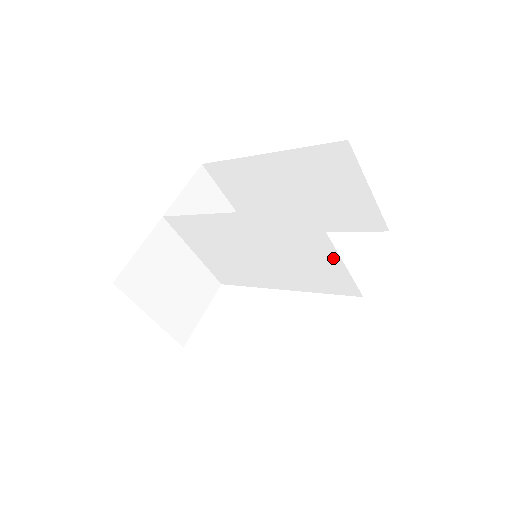
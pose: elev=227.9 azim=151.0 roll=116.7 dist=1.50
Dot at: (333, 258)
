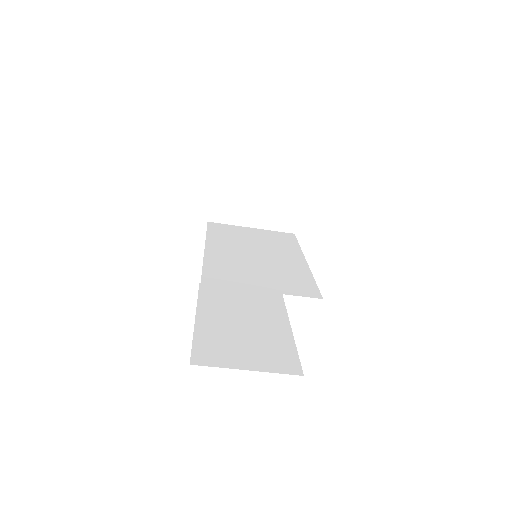
Dot at: (265, 288)
